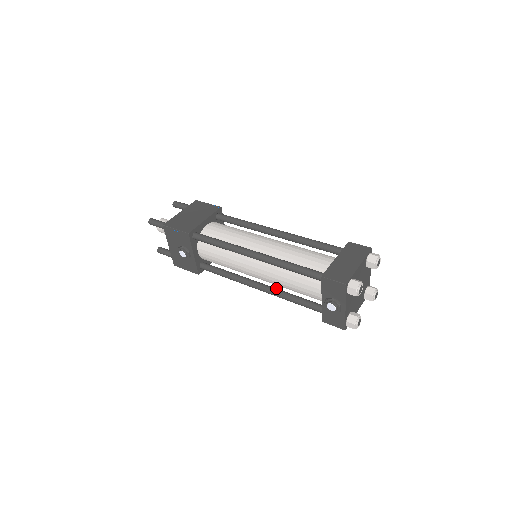
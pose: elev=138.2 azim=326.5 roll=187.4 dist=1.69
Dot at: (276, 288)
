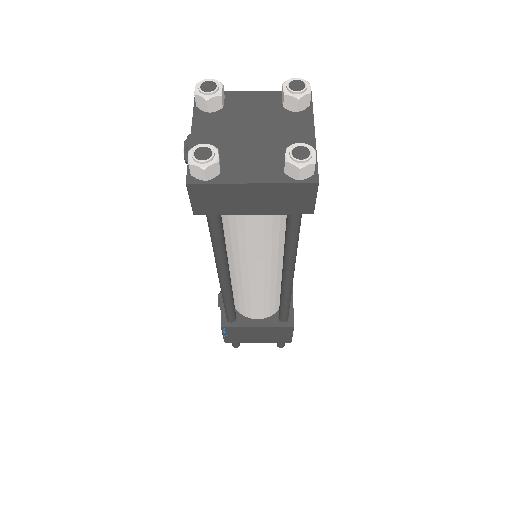
Dot at: occluded
